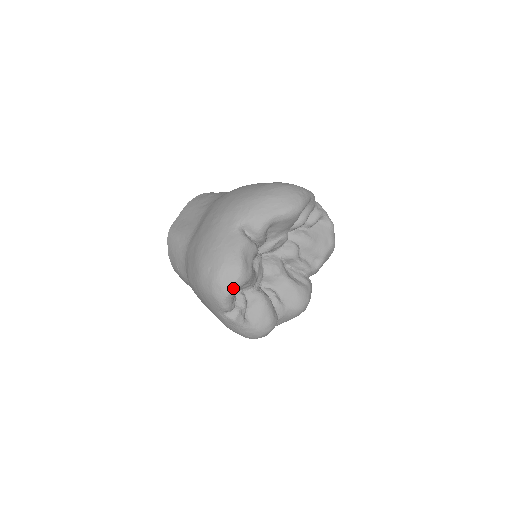
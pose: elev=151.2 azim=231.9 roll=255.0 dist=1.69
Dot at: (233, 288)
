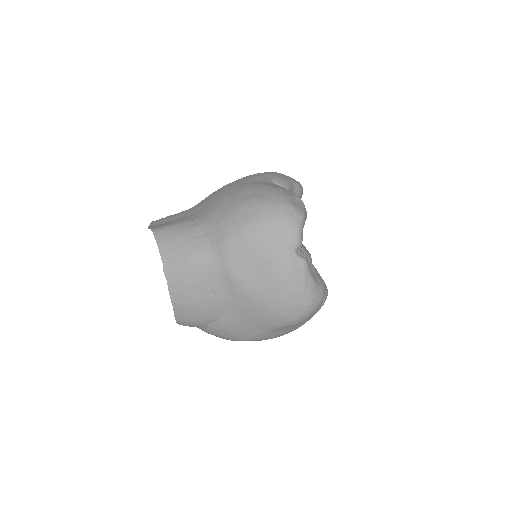
Dot at: (304, 214)
